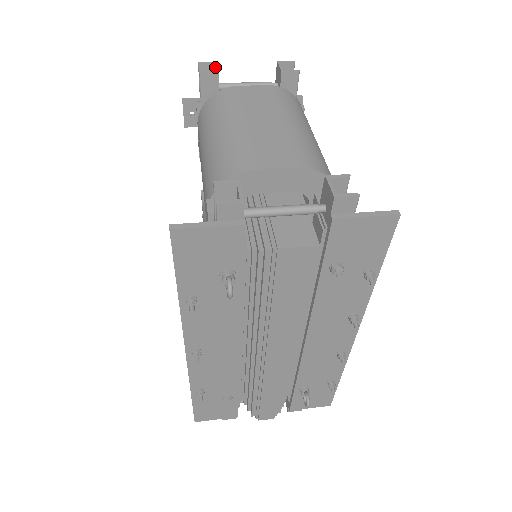
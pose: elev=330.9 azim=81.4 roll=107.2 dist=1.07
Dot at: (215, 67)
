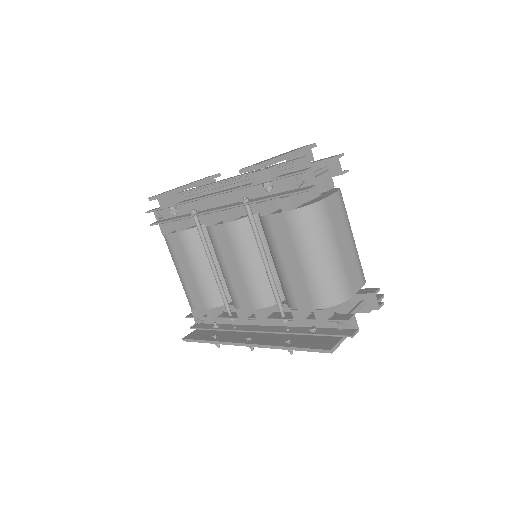
Dot at: (314, 178)
